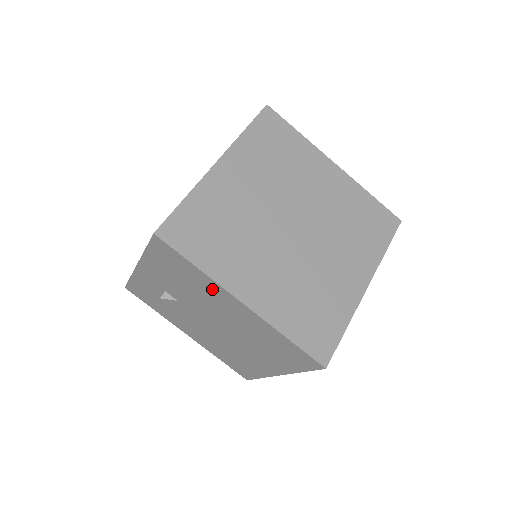
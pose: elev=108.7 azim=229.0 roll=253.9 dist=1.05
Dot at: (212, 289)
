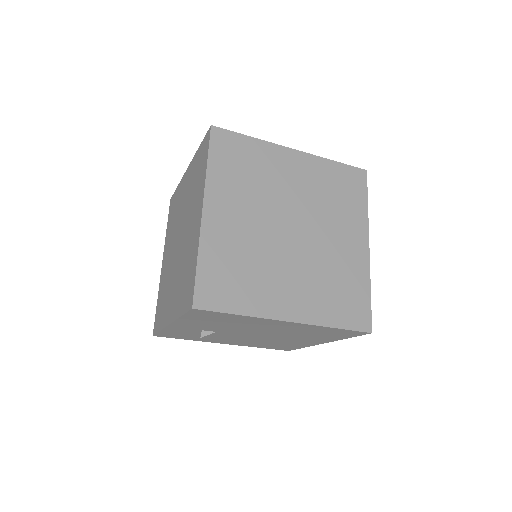
Dot at: (256, 321)
